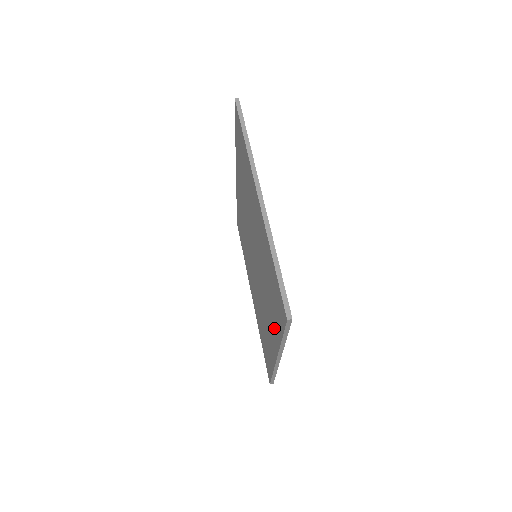
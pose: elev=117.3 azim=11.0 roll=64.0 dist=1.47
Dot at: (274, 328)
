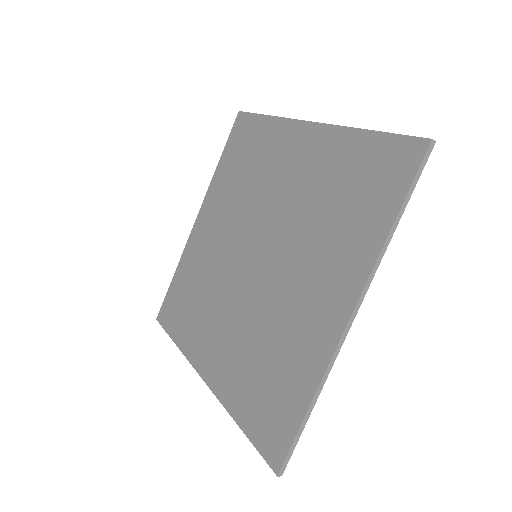
Dot at: (231, 381)
